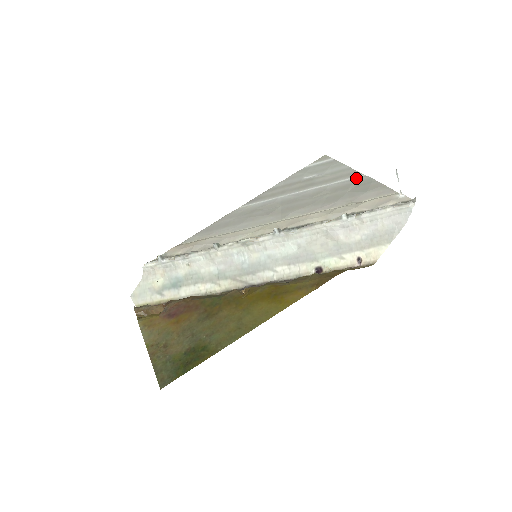
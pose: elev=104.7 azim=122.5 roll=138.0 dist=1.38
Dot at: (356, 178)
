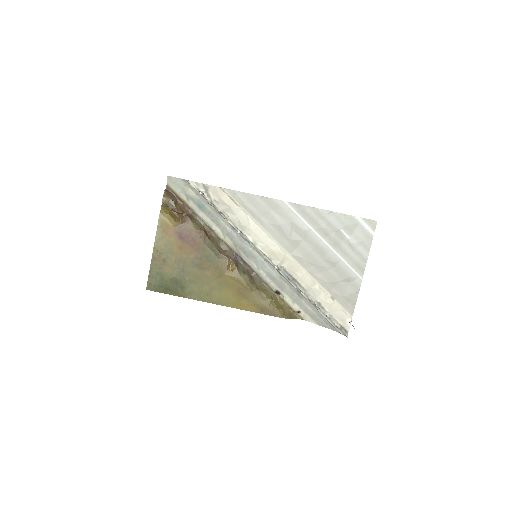
Dot at: (356, 276)
